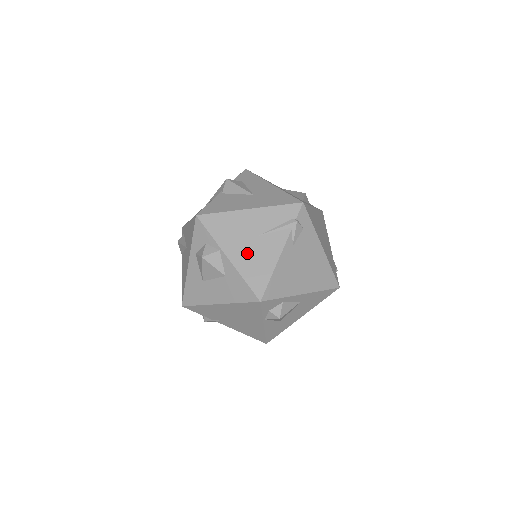
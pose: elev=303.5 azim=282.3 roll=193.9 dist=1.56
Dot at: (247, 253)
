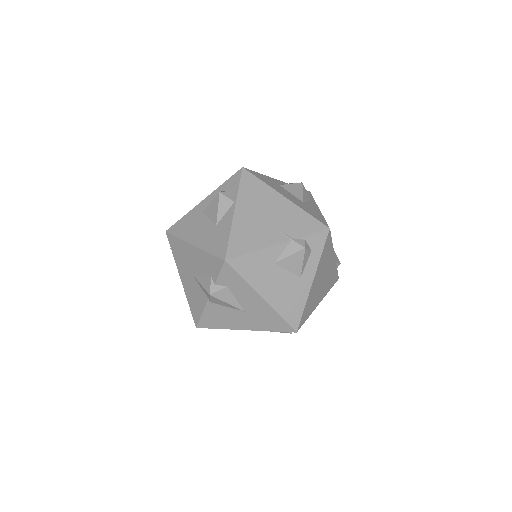
Dot at: occluded
